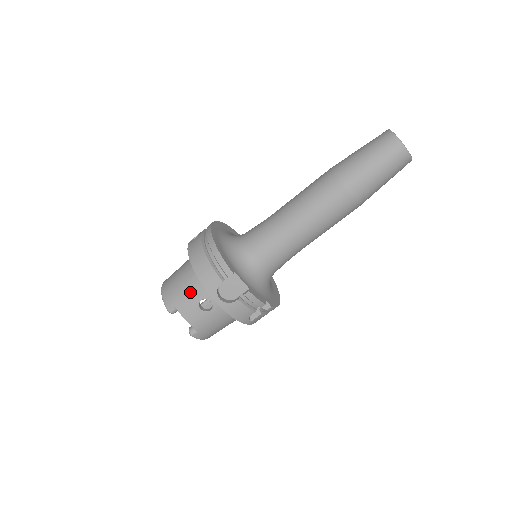
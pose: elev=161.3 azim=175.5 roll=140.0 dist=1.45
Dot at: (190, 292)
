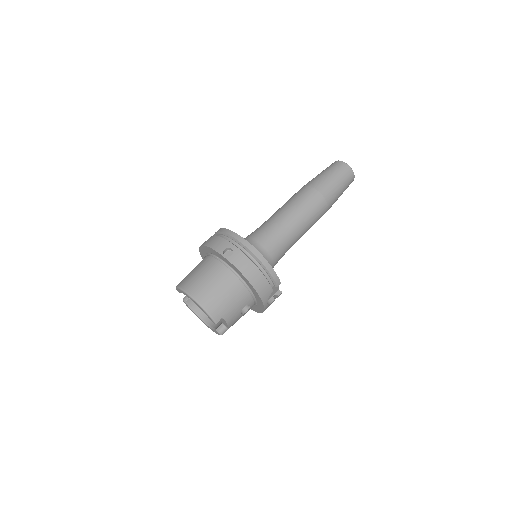
Dot at: (237, 303)
